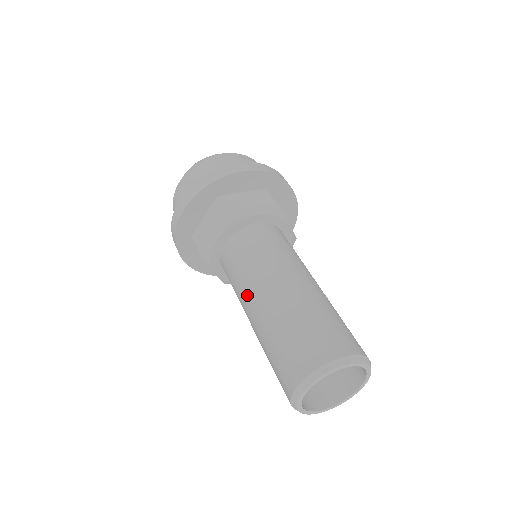
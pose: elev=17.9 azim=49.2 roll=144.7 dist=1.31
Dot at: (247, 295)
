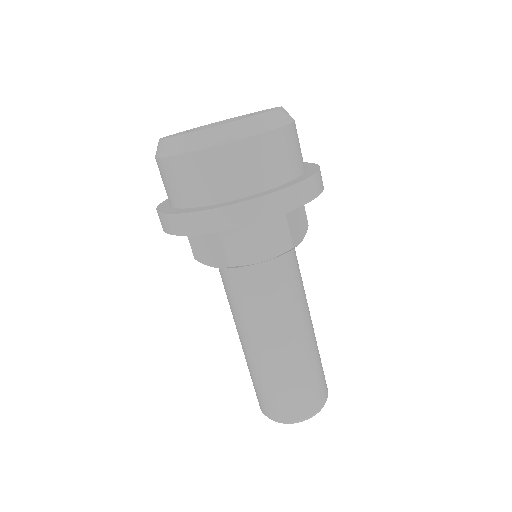
Dot at: (273, 331)
